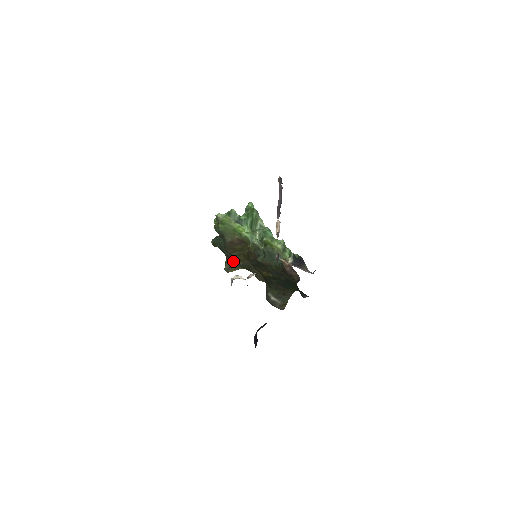
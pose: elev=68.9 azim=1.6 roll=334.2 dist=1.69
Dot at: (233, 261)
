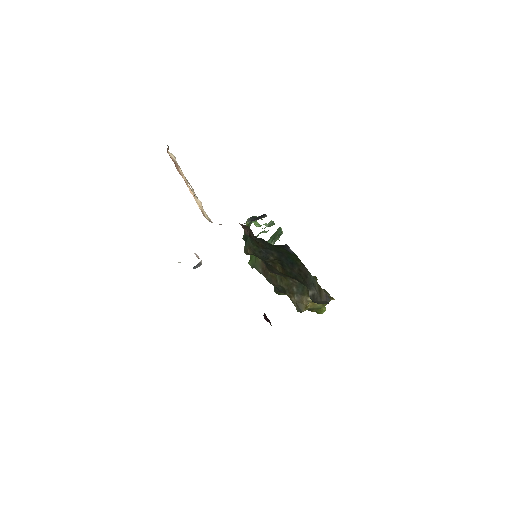
Dot at: (290, 293)
